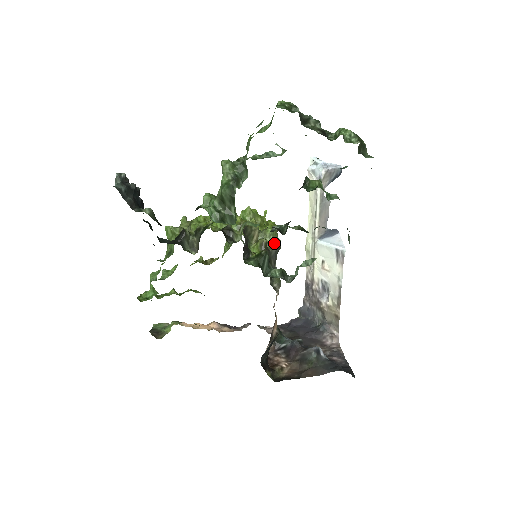
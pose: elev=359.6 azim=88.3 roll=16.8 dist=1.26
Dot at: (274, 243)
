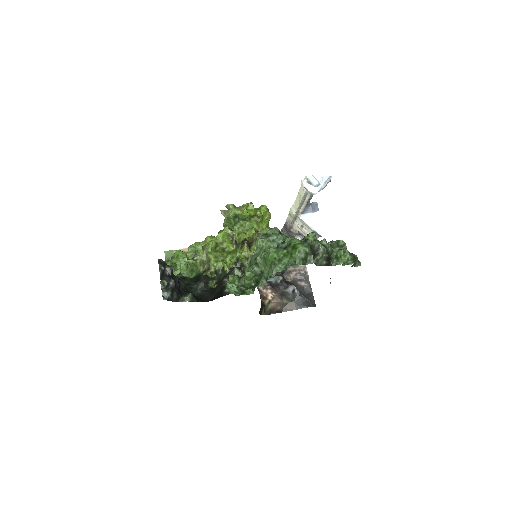
Dot at: occluded
